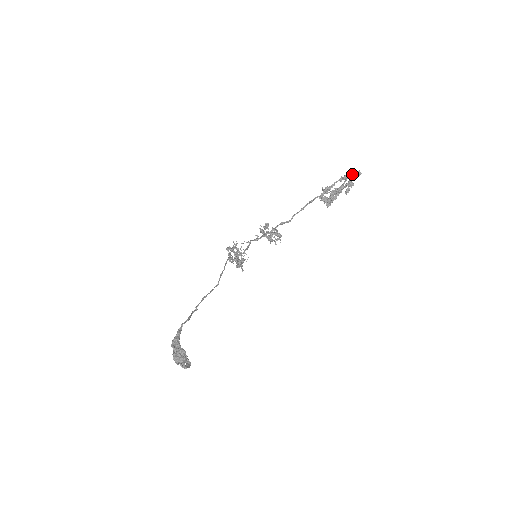
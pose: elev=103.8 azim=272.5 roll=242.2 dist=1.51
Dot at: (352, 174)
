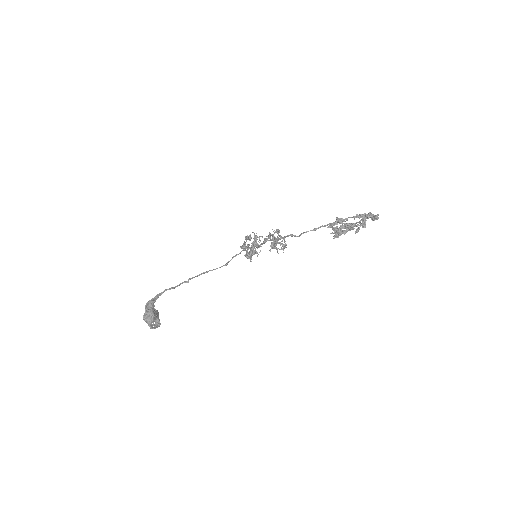
Dot at: (368, 216)
